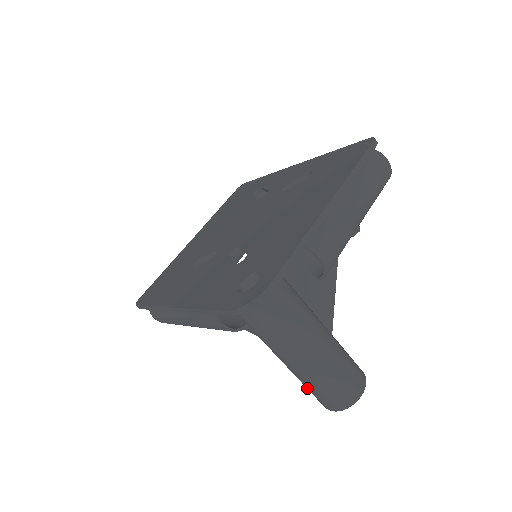
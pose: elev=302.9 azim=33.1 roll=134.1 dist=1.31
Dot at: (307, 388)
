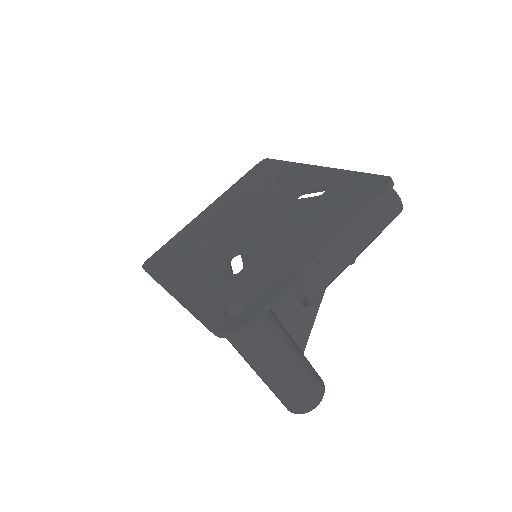
Dot at: occluded
